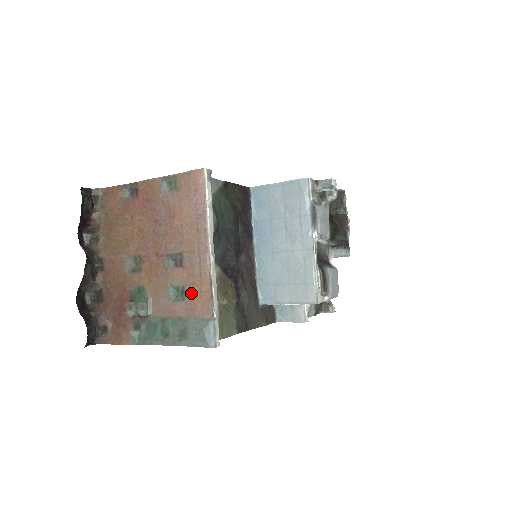
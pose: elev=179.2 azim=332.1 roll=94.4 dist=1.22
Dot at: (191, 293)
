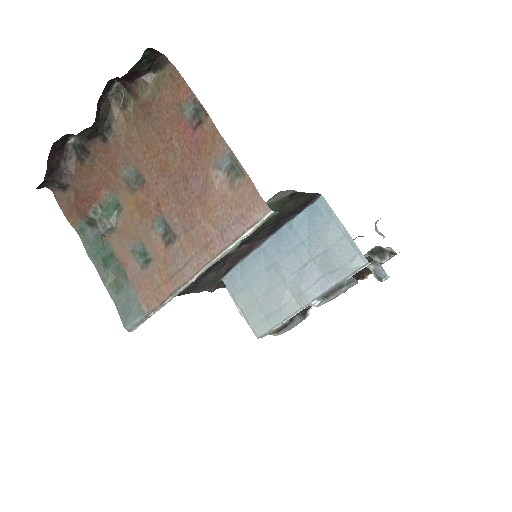
Dot at: (151, 274)
